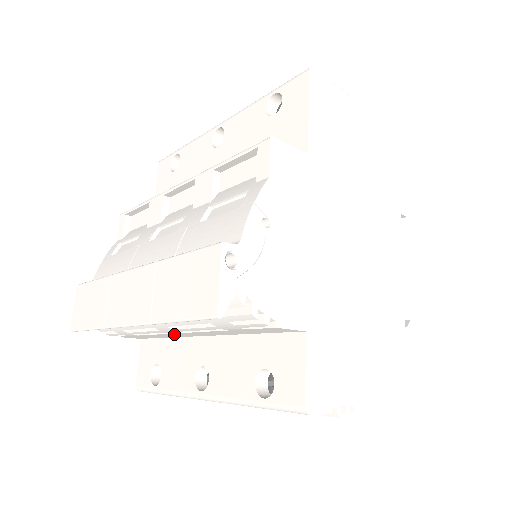
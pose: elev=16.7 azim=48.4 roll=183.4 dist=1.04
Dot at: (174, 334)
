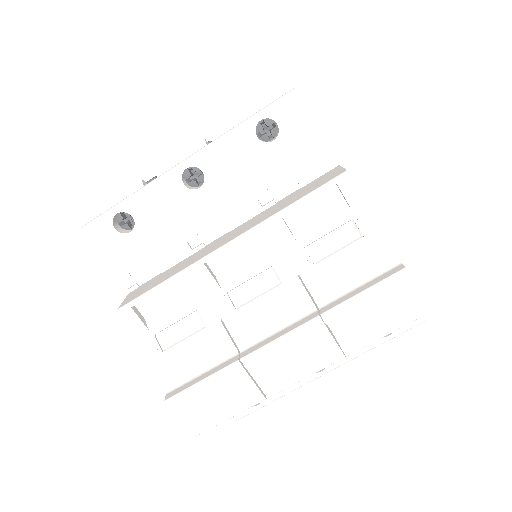
Dot at: occluded
